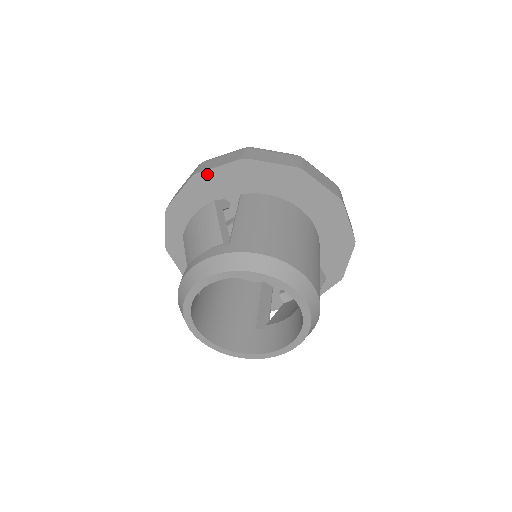
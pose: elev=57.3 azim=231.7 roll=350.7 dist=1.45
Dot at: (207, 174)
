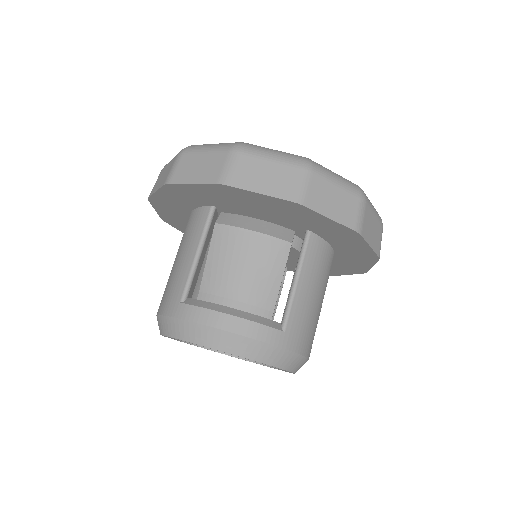
Dot at: (311, 212)
